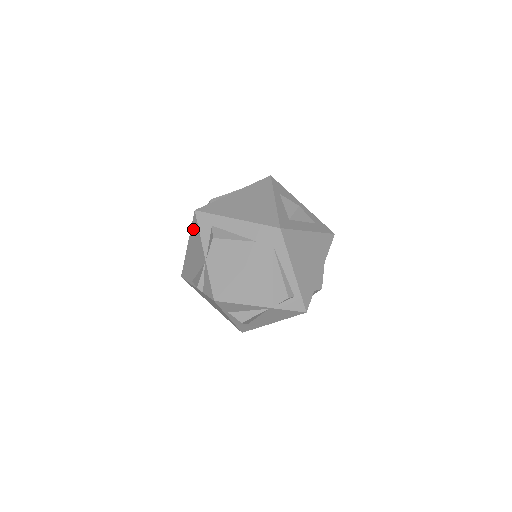
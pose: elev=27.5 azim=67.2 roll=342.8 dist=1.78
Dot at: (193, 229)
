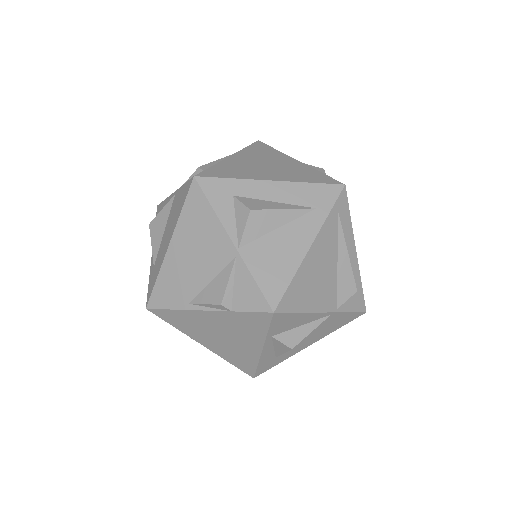
Dot at: (190, 210)
